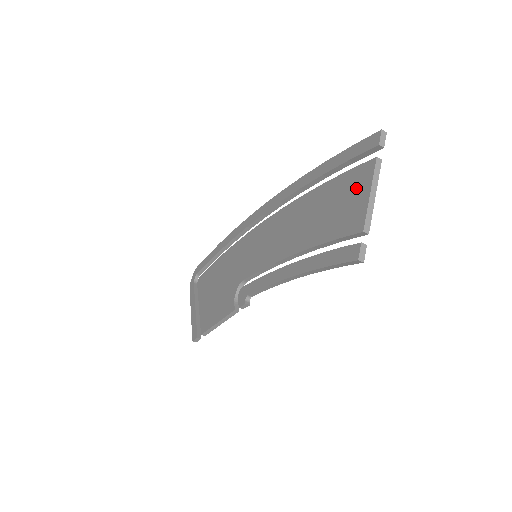
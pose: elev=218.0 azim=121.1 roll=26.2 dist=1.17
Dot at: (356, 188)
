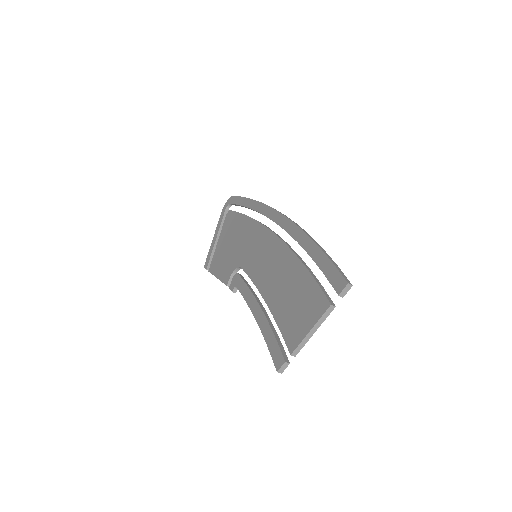
Dot at: (310, 310)
